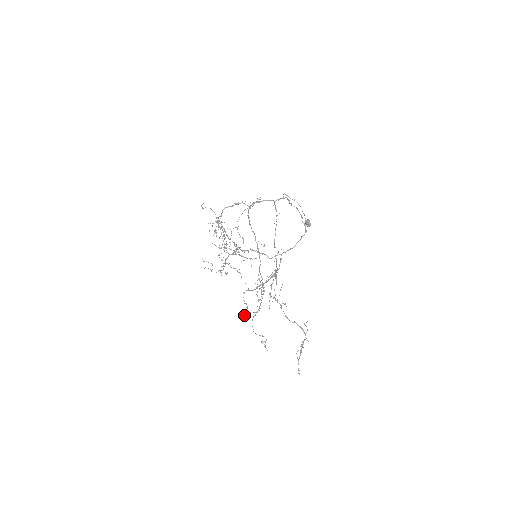
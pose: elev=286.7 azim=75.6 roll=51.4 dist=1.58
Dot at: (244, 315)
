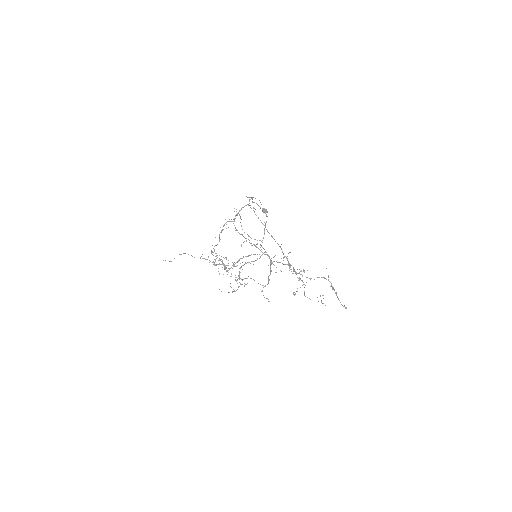
Dot at: occluded
